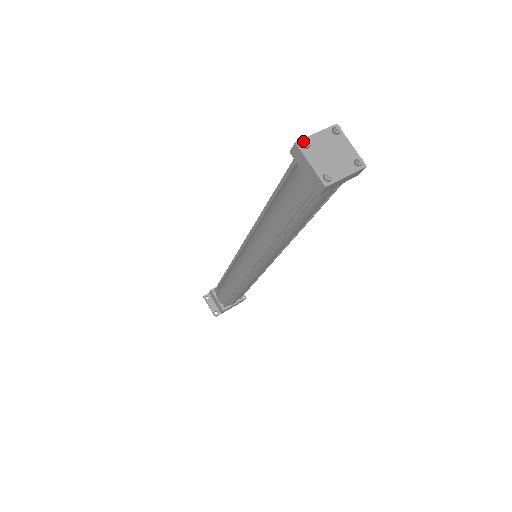
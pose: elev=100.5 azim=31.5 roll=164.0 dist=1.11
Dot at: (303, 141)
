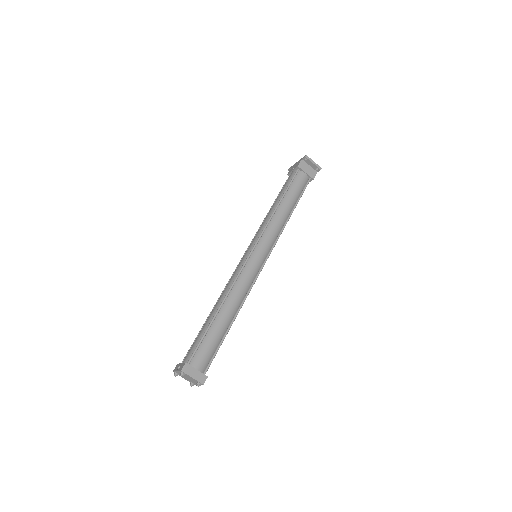
Dot at: (174, 375)
